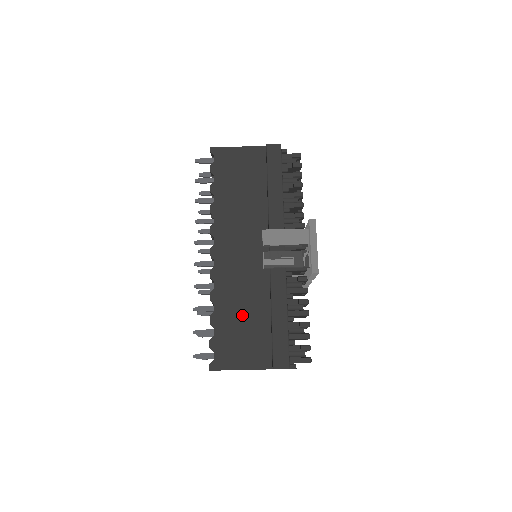
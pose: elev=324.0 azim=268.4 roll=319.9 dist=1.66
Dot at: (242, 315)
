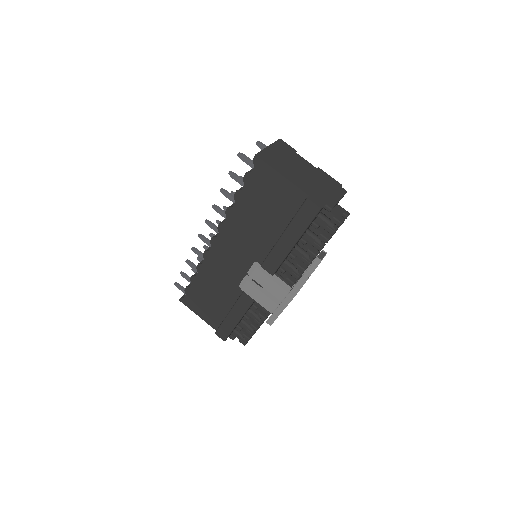
Dot at: (213, 292)
